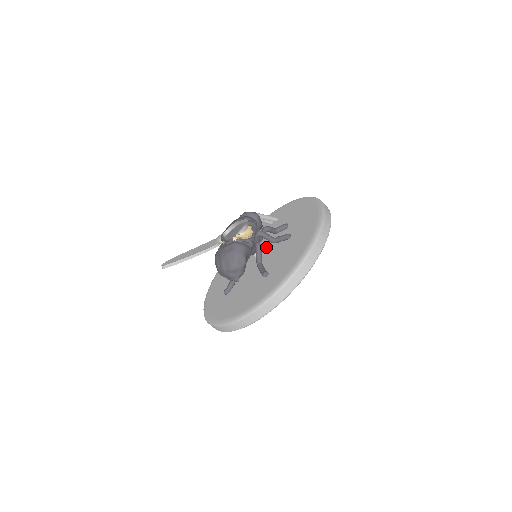
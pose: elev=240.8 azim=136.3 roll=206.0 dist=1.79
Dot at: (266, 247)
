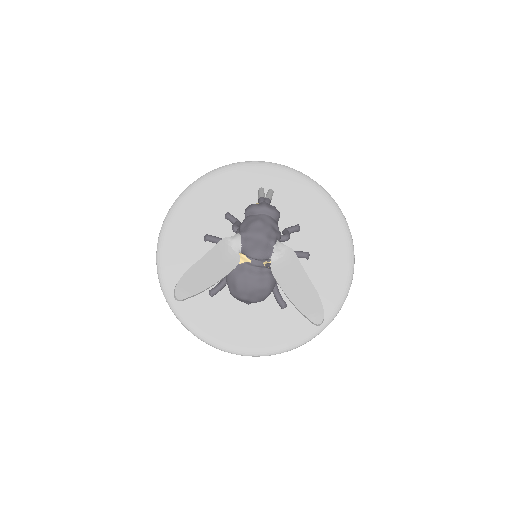
Dot at: occluded
